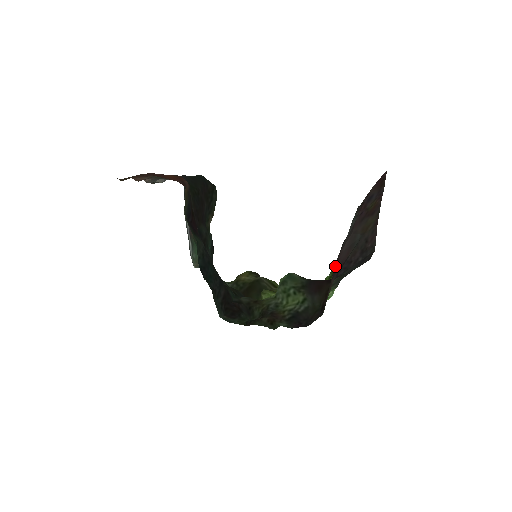
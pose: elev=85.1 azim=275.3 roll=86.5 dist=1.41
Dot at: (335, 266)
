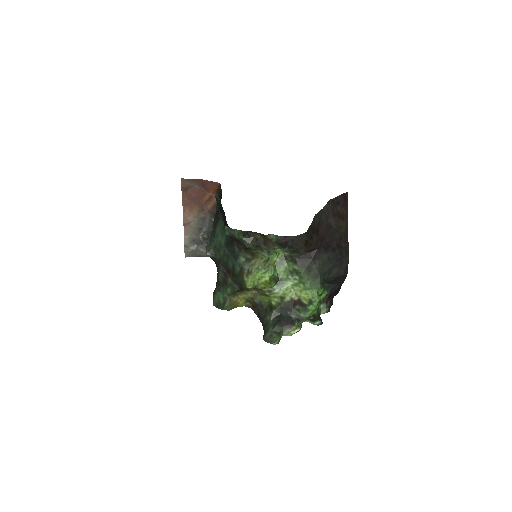
Dot at: (316, 227)
